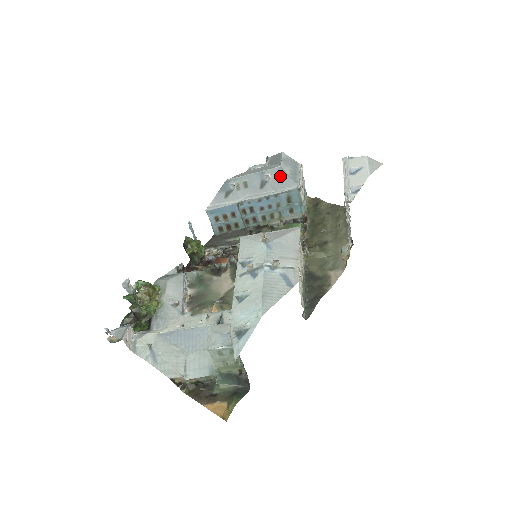
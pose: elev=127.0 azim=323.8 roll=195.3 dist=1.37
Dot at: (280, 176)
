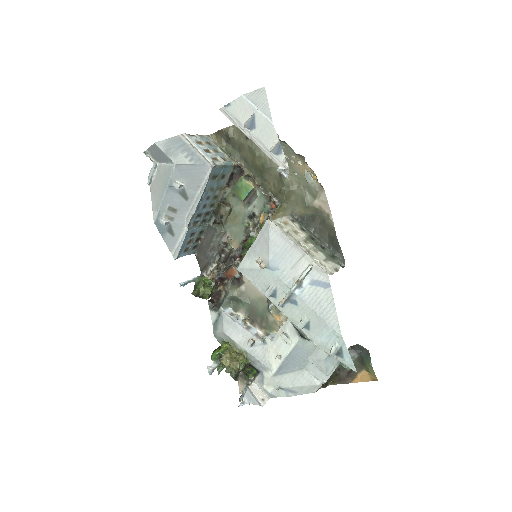
Dot at: (186, 173)
